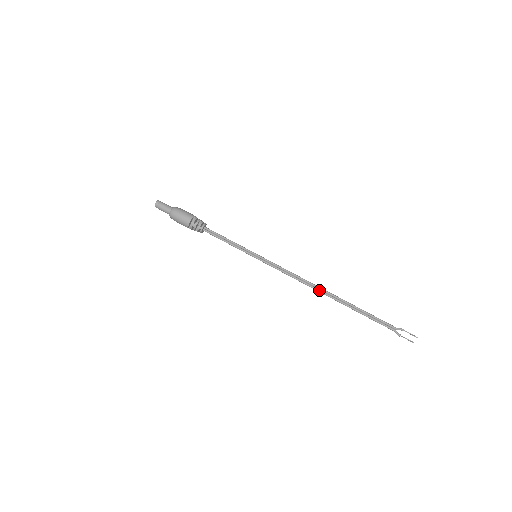
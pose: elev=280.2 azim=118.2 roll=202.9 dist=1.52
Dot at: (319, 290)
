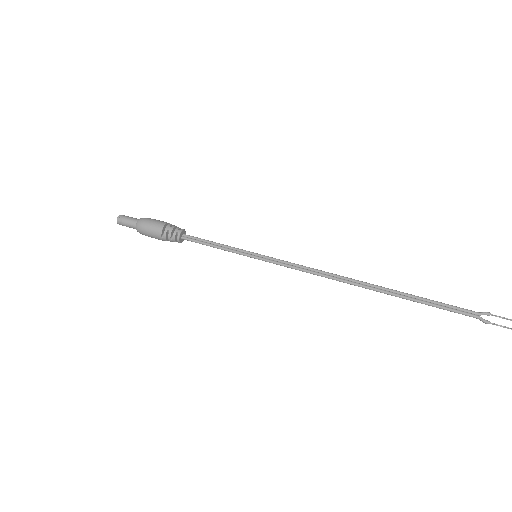
Dot at: (352, 281)
